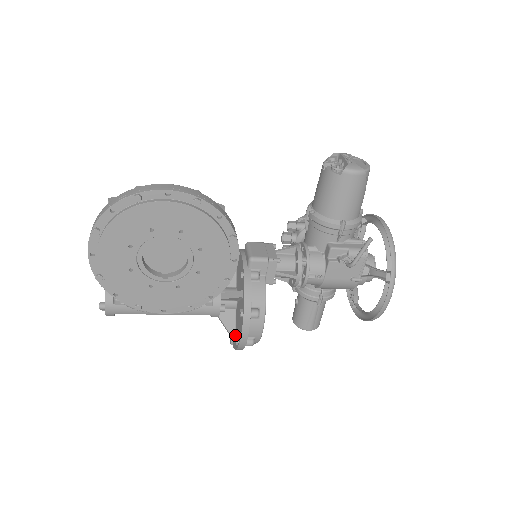
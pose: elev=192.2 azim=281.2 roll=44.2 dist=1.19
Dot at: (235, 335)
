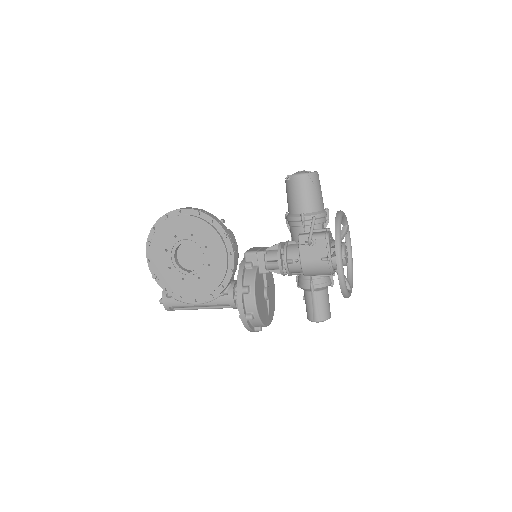
Dot at: occluded
